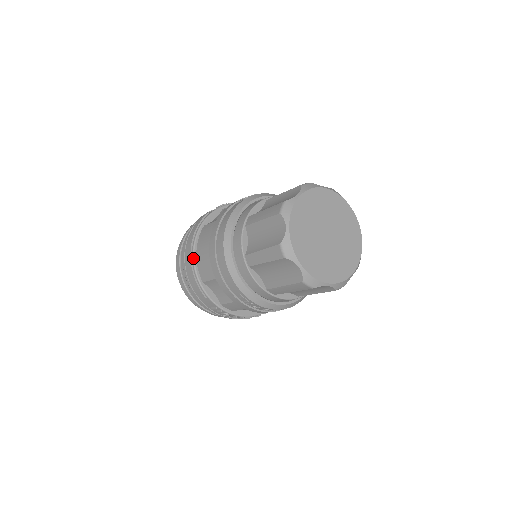
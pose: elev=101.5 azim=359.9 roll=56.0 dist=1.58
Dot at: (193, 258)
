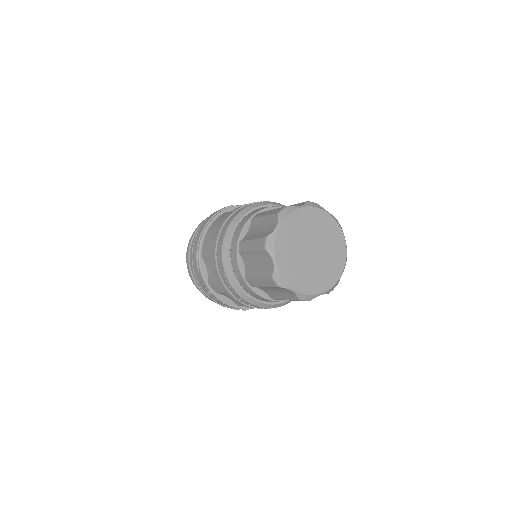
Dot at: (203, 233)
